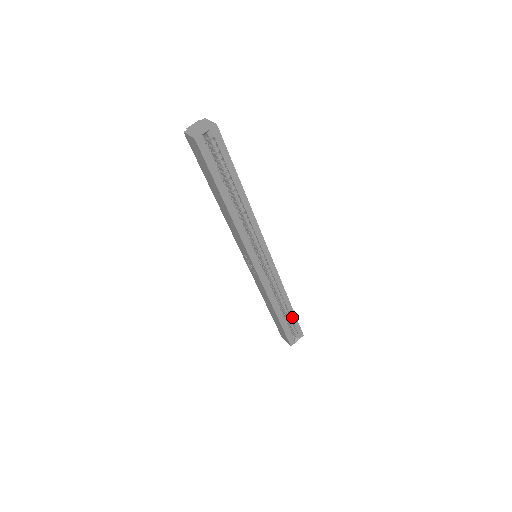
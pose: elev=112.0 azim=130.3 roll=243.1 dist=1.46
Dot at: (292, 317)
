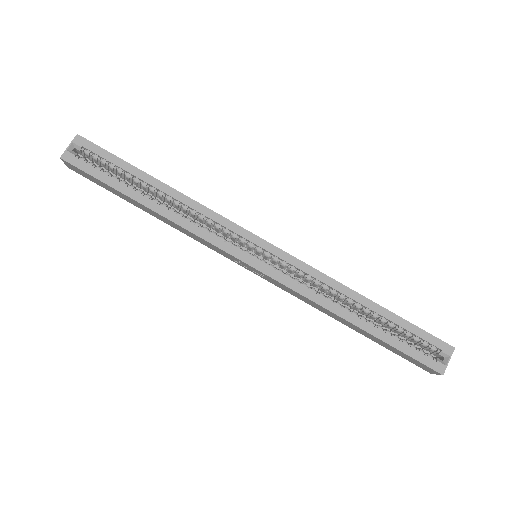
Dot at: (395, 321)
